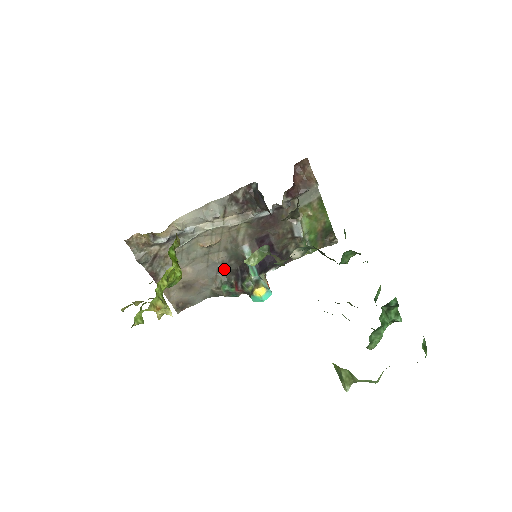
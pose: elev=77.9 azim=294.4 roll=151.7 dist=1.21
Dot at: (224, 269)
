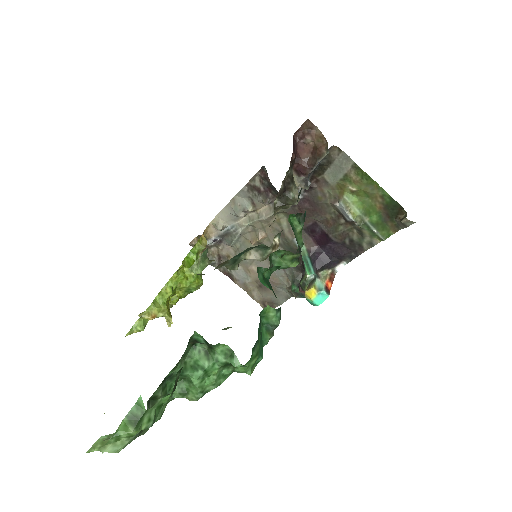
Dot at: occluded
